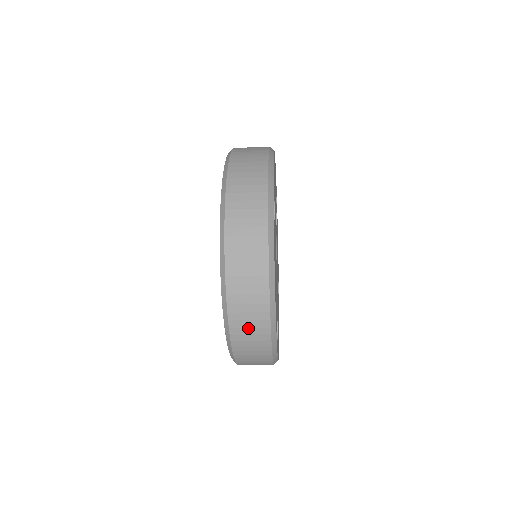
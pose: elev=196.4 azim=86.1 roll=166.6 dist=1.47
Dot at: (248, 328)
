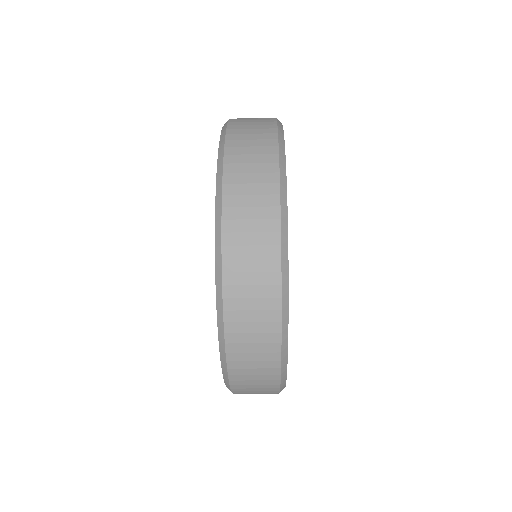
Dot at: (250, 323)
